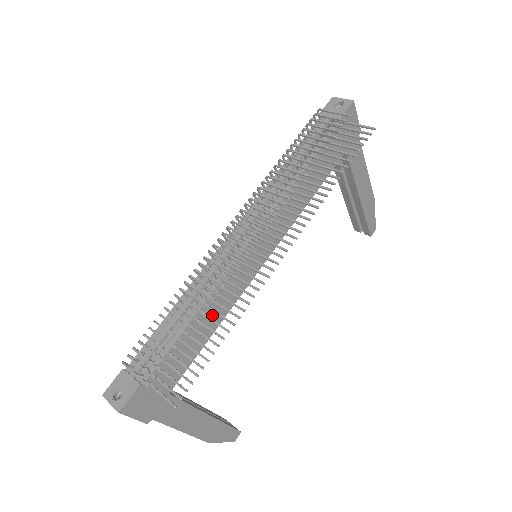
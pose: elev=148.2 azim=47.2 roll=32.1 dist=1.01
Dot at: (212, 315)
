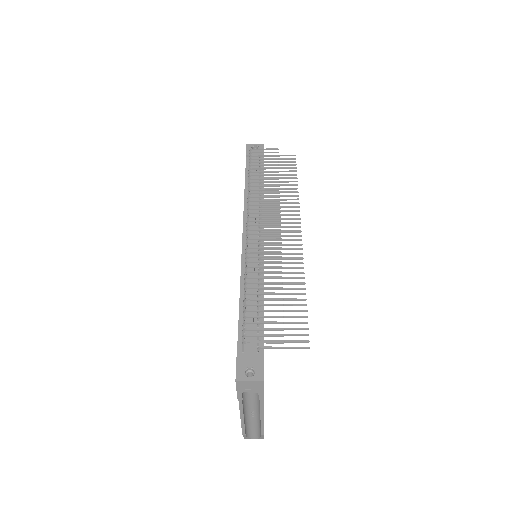
Dot at: occluded
